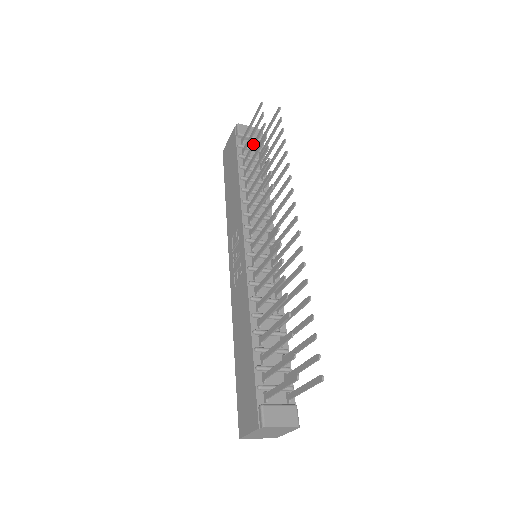
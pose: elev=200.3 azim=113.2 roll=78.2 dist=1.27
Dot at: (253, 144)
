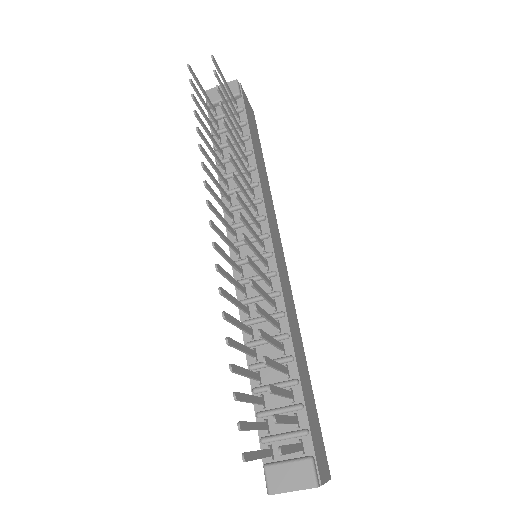
Dot at: (206, 120)
